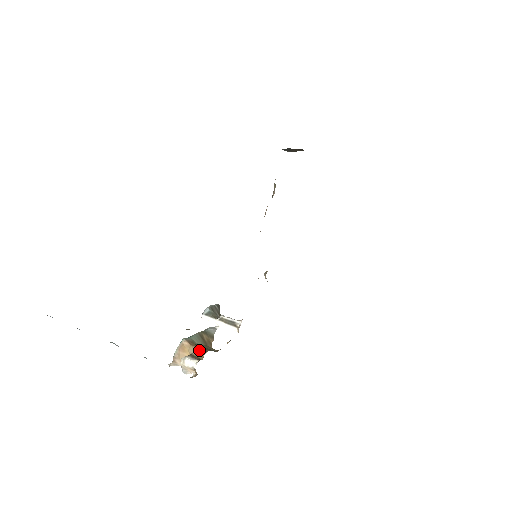
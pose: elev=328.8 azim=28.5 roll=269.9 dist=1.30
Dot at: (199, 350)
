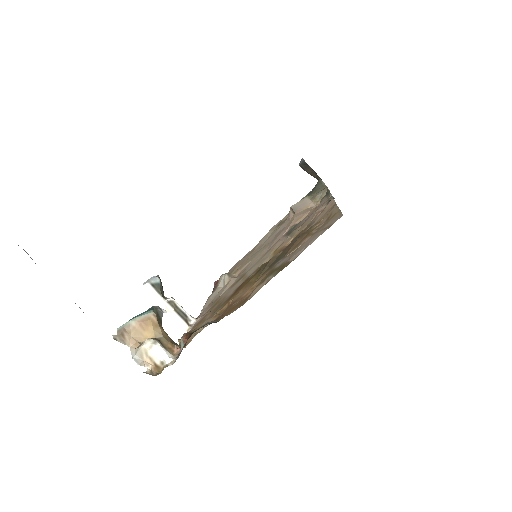
Dot at: (167, 338)
